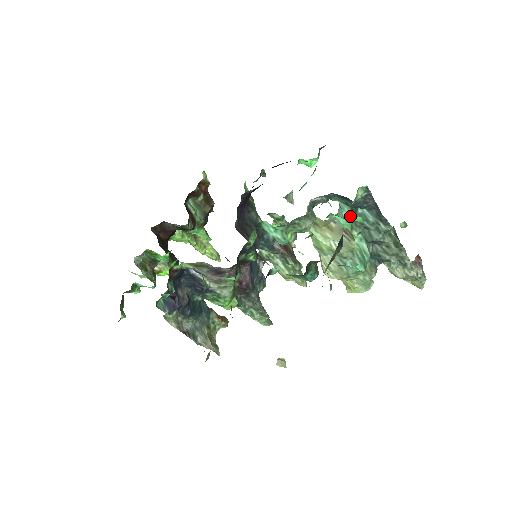
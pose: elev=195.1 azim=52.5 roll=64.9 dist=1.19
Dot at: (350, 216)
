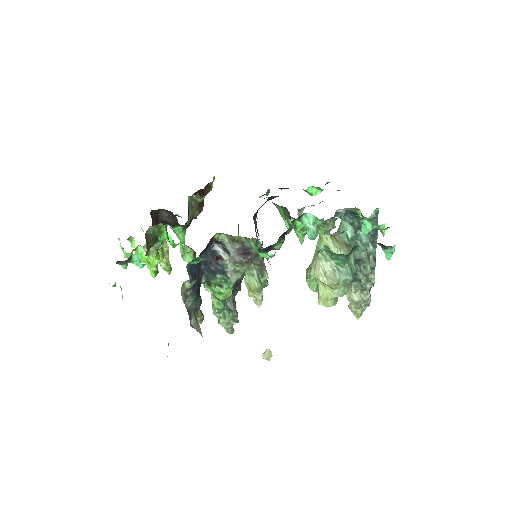
Dot at: (351, 234)
